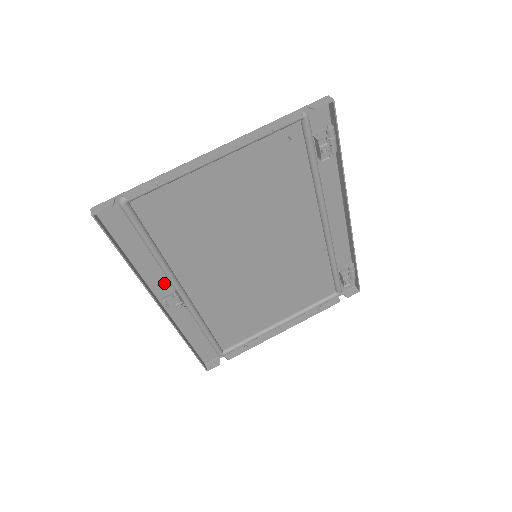
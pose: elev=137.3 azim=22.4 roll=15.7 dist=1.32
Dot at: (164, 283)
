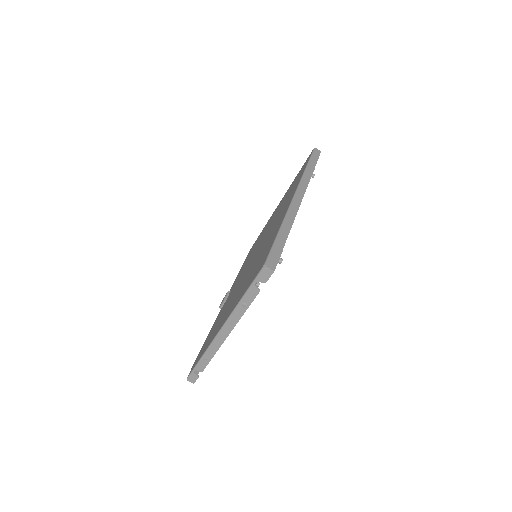
Dot at: occluded
